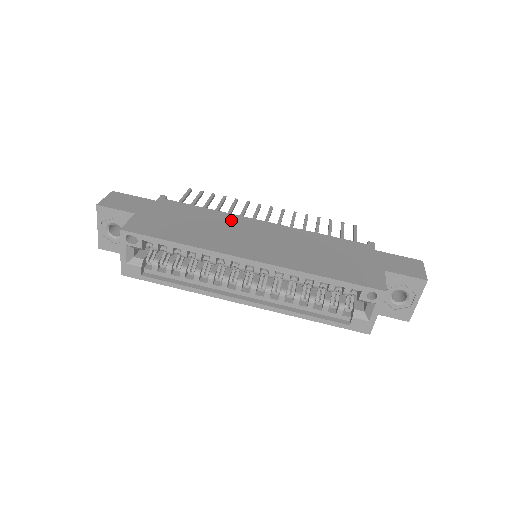
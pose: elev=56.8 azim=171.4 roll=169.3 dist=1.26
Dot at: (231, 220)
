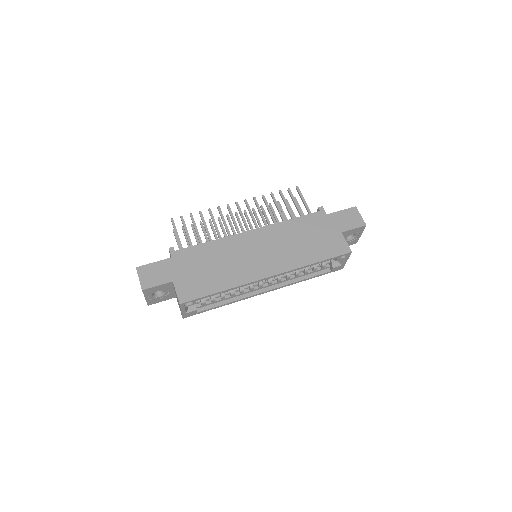
Dot at: (231, 244)
